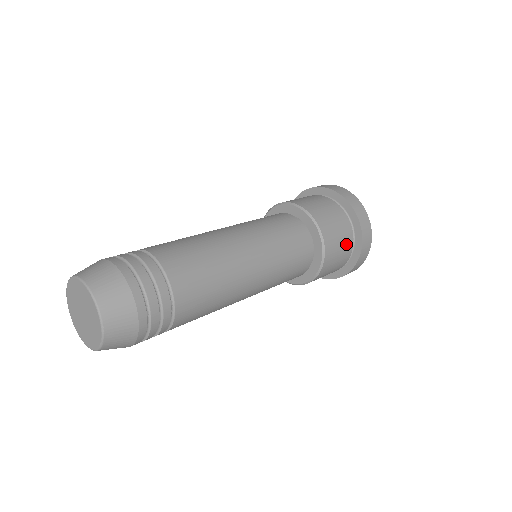
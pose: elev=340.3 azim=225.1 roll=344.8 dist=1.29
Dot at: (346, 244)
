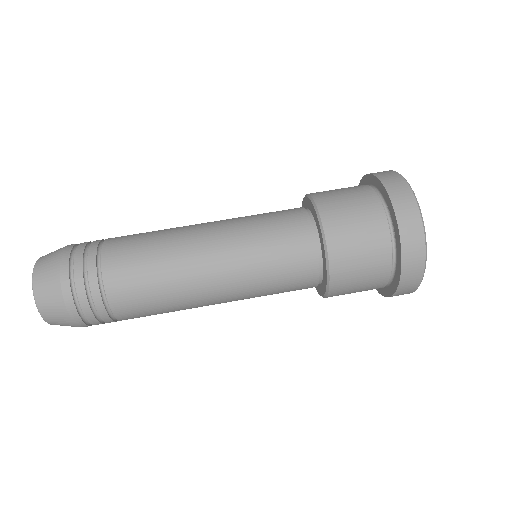
Dot at: occluded
